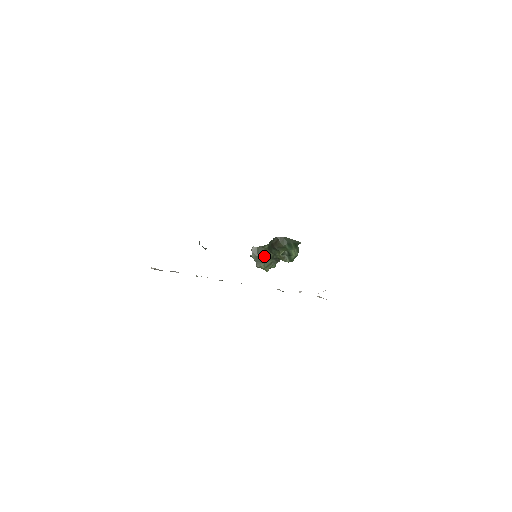
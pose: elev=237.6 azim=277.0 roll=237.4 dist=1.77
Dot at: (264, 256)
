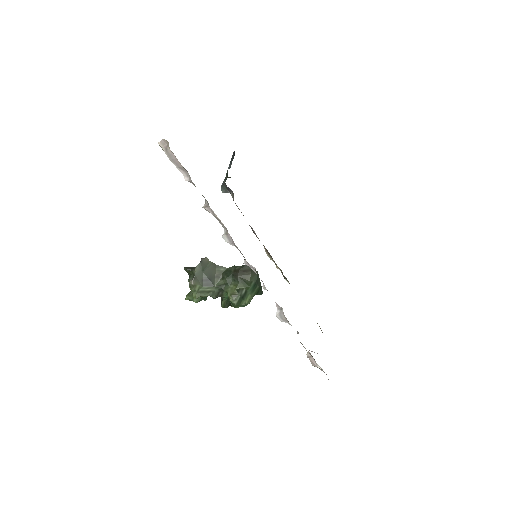
Dot at: (210, 277)
